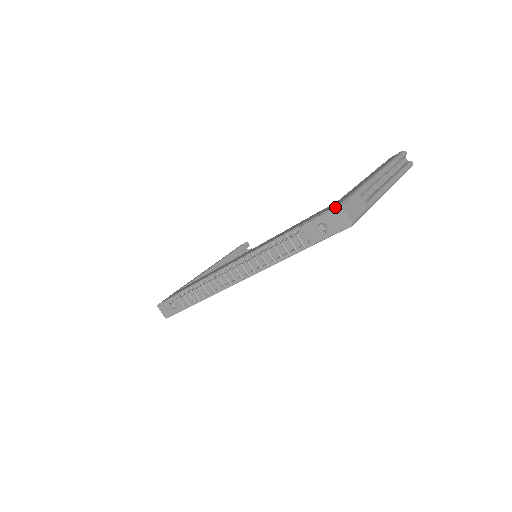
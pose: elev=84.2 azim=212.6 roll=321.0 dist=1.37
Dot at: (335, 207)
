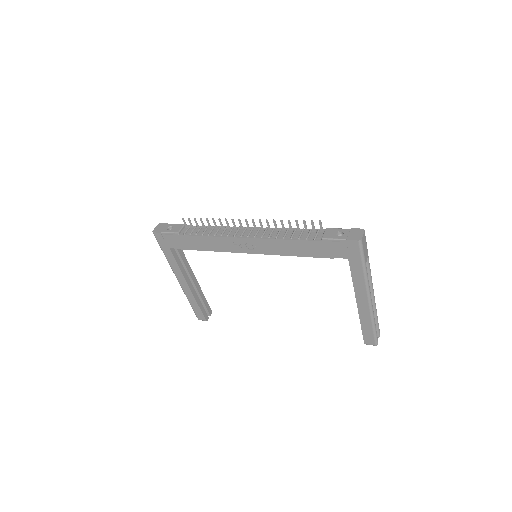
Dot at: (360, 229)
